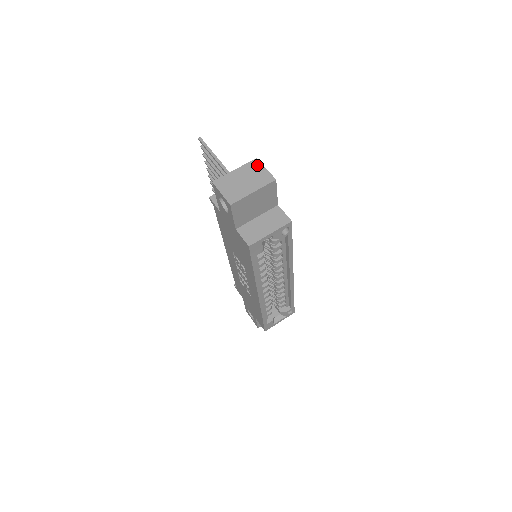
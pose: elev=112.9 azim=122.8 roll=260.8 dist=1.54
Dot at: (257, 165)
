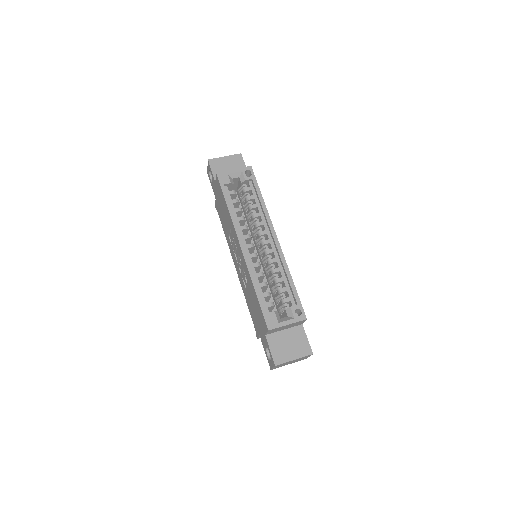
Dot at: occluded
